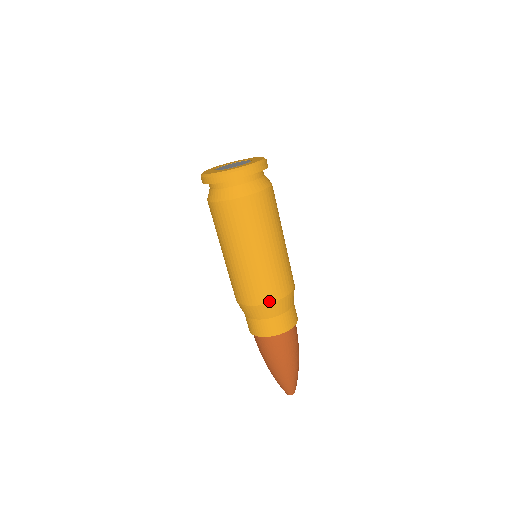
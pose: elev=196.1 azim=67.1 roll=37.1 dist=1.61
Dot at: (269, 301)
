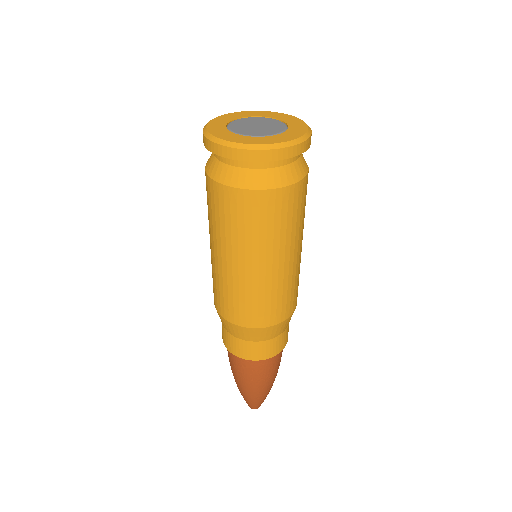
Dot at: (262, 325)
